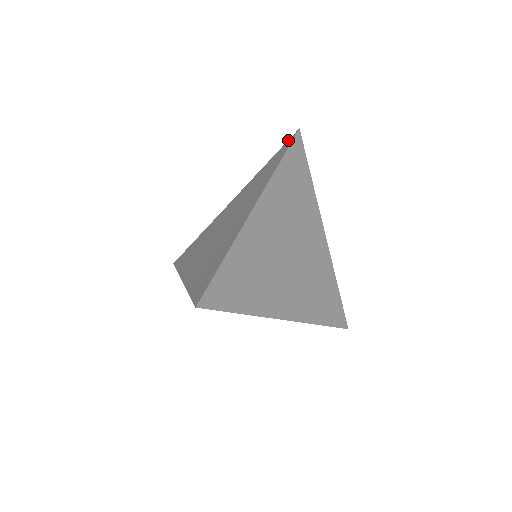
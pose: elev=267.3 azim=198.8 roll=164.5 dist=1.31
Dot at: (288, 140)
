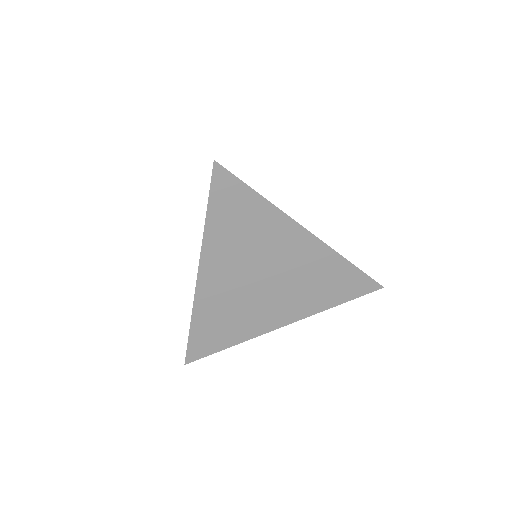
Dot at: occluded
